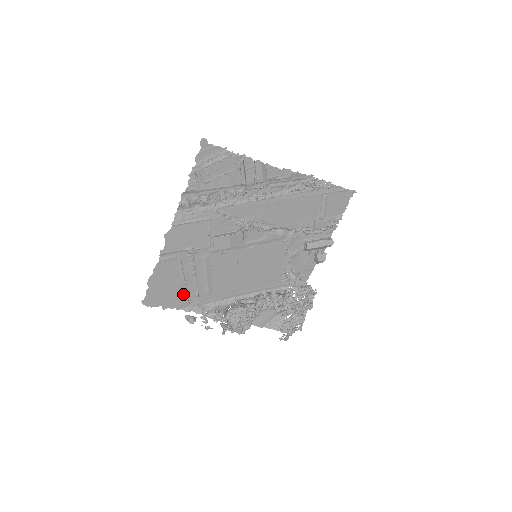
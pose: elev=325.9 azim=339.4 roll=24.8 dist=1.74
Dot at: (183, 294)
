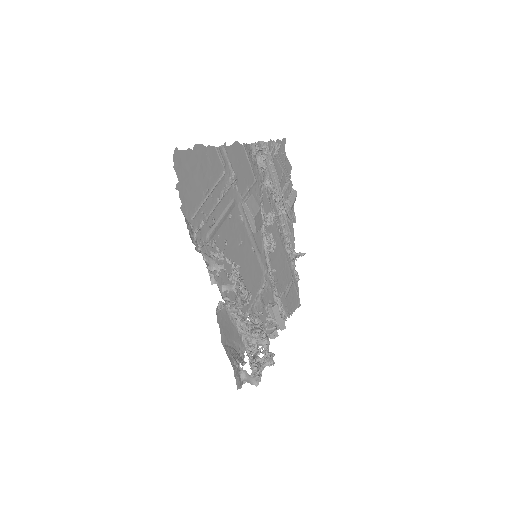
Dot at: (198, 203)
